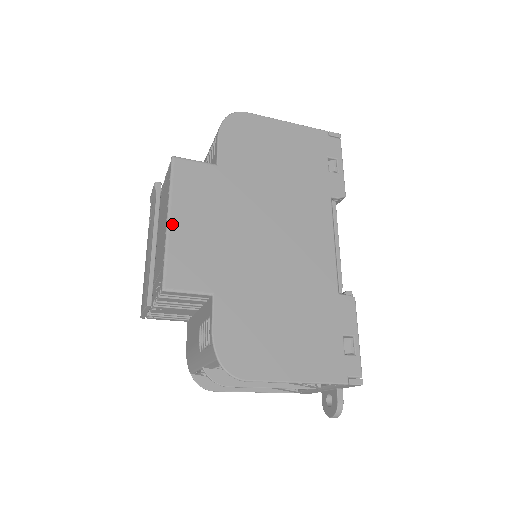
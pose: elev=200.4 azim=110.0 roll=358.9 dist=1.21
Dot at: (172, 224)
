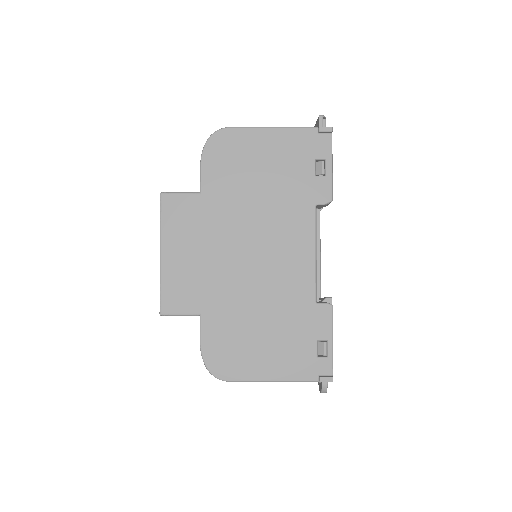
Dot at: (164, 258)
